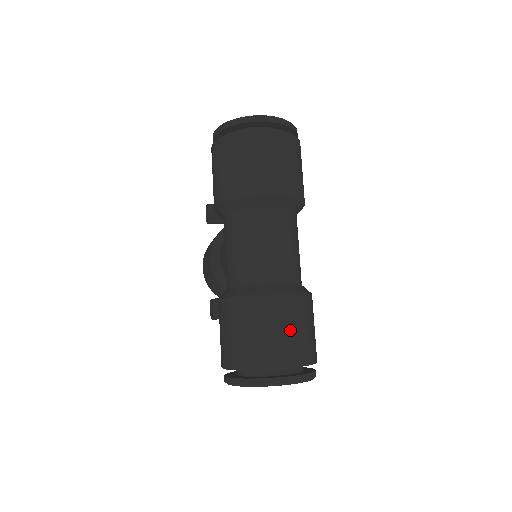
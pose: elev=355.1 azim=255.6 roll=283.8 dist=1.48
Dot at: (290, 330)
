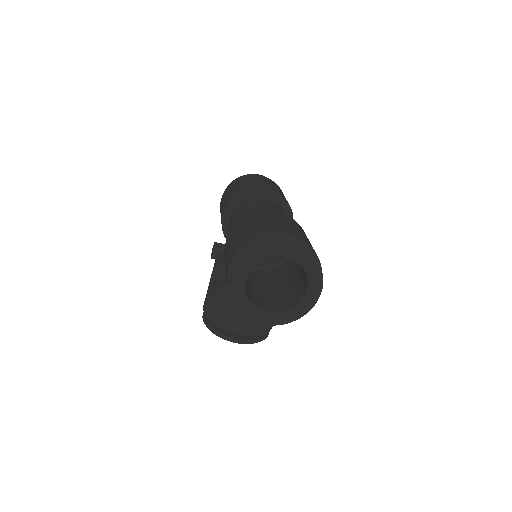
Dot at: (291, 226)
